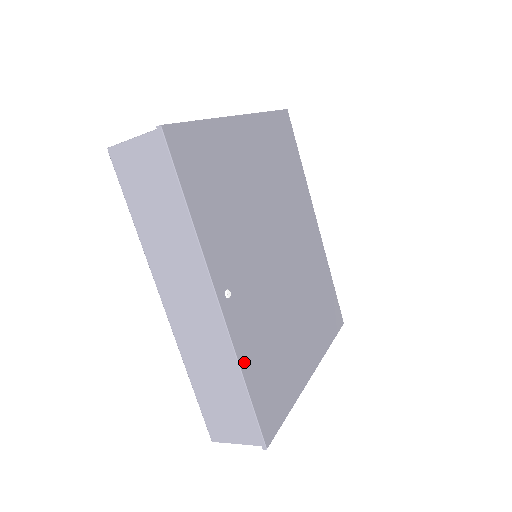
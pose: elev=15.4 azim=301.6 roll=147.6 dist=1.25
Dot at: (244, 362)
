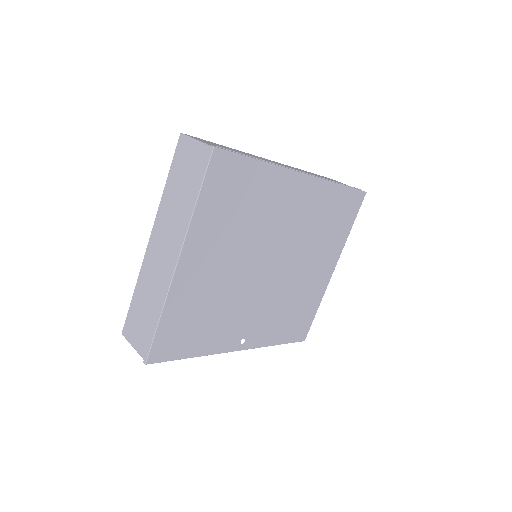
Dot at: (271, 342)
